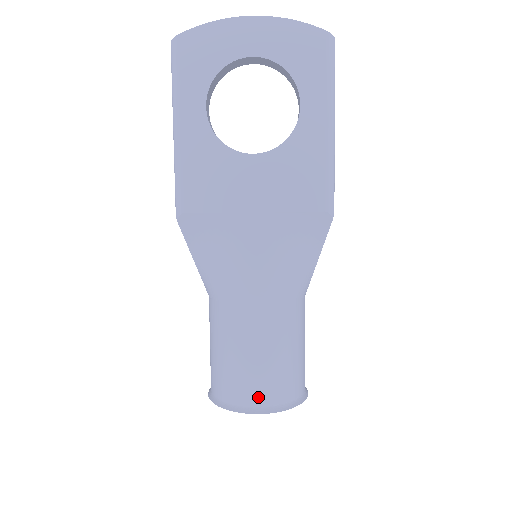
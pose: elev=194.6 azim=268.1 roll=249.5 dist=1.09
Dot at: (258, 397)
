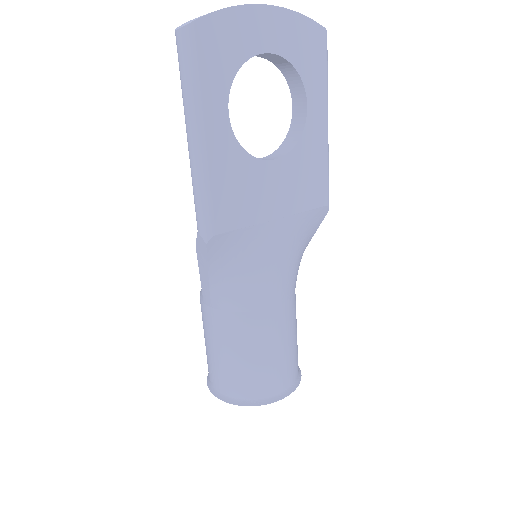
Dot at: (283, 383)
